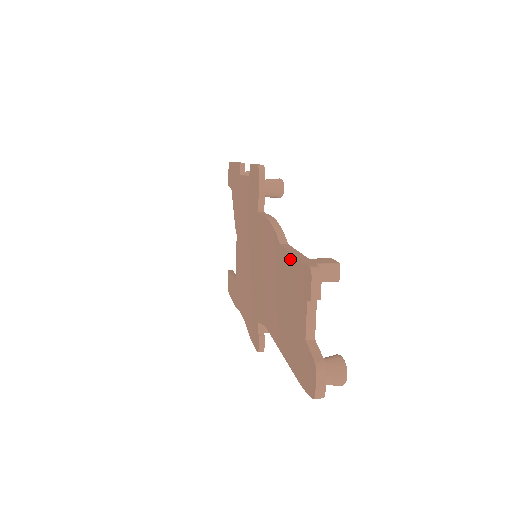
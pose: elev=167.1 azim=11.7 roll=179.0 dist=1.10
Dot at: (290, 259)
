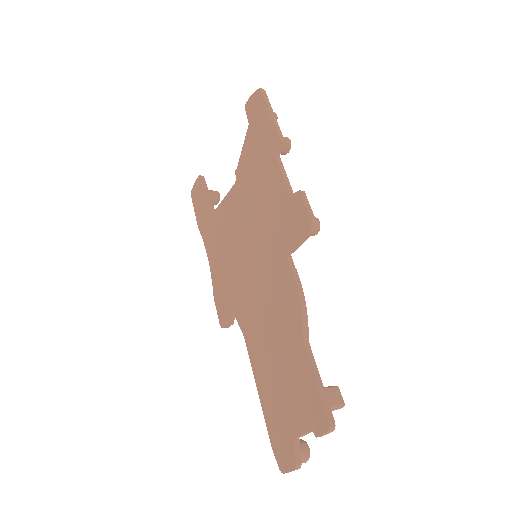
Dot at: (310, 376)
